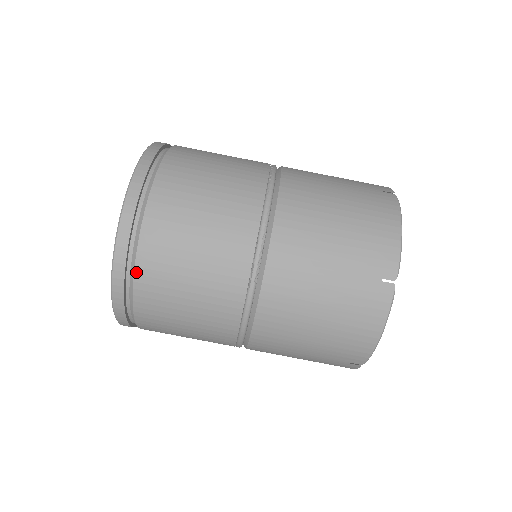
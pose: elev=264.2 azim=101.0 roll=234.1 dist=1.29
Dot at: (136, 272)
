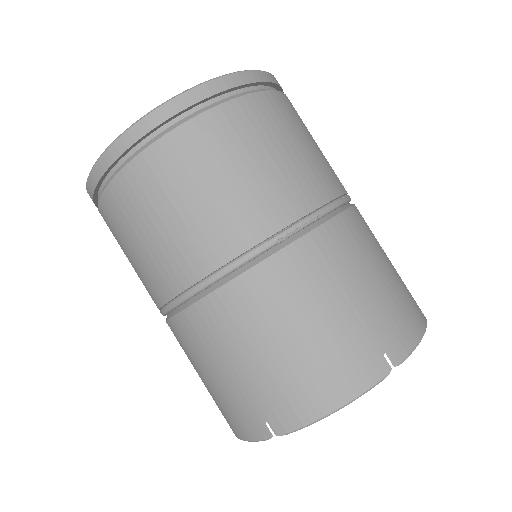
Dot at: (187, 124)
